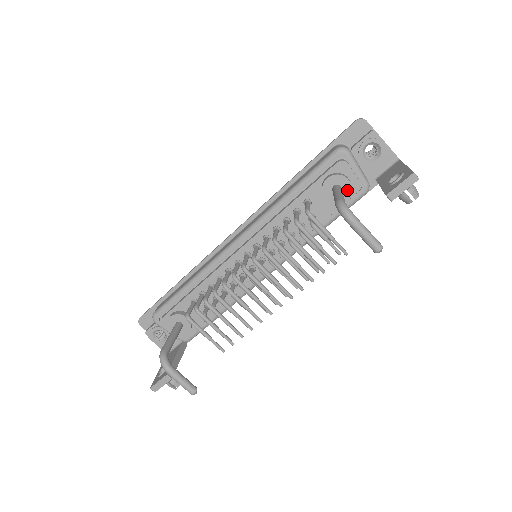
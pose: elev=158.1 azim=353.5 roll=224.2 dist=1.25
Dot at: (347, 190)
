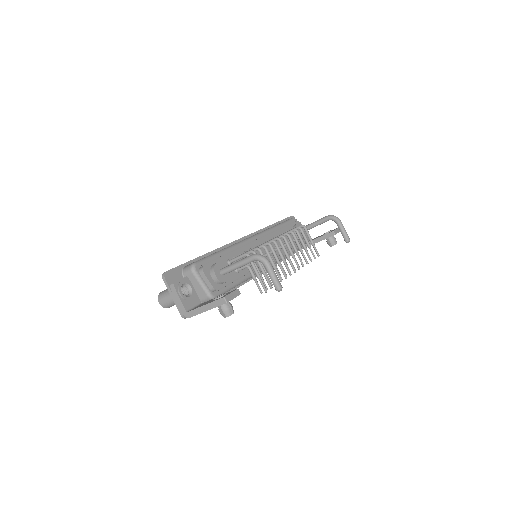
Dot at: (305, 234)
